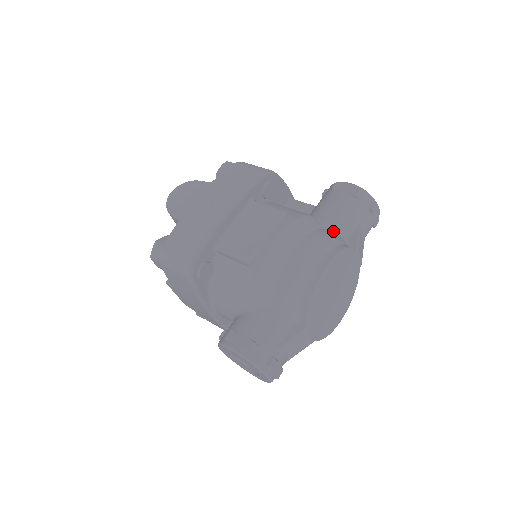
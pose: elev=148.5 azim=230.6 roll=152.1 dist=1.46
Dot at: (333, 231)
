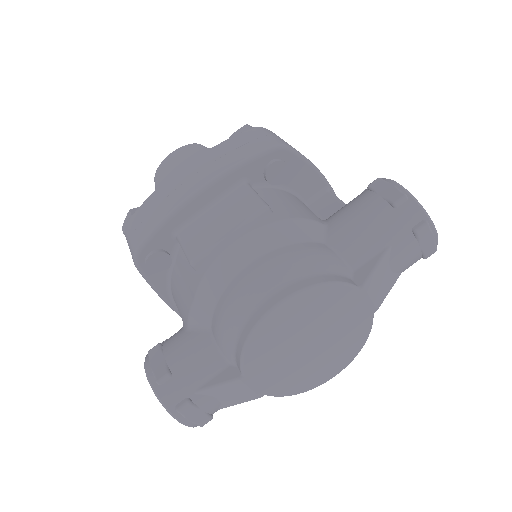
Dot at: (336, 250)
